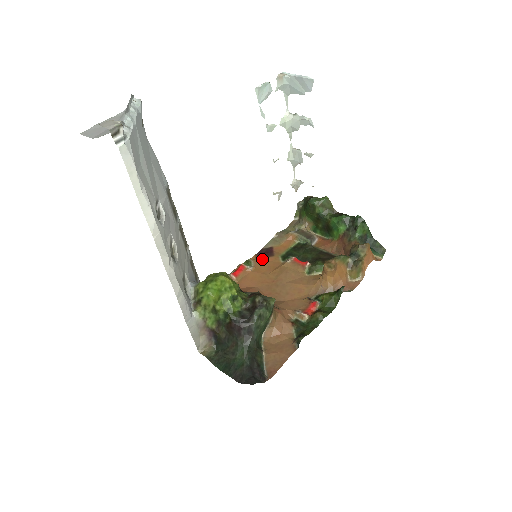
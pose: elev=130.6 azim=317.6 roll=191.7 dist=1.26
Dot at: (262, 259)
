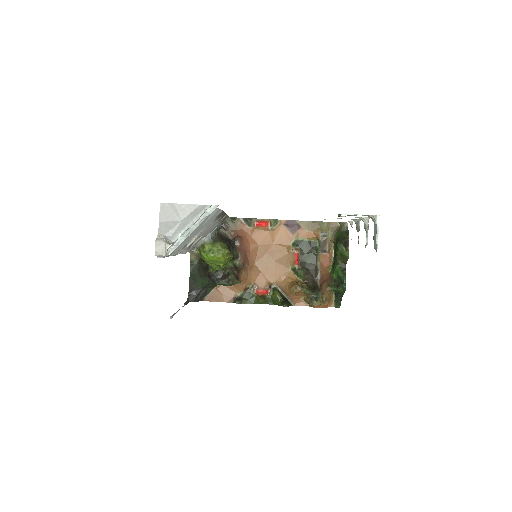
Dot at: (285, 228)
